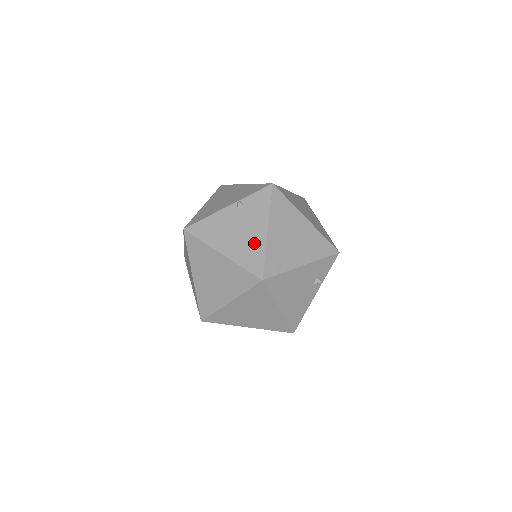
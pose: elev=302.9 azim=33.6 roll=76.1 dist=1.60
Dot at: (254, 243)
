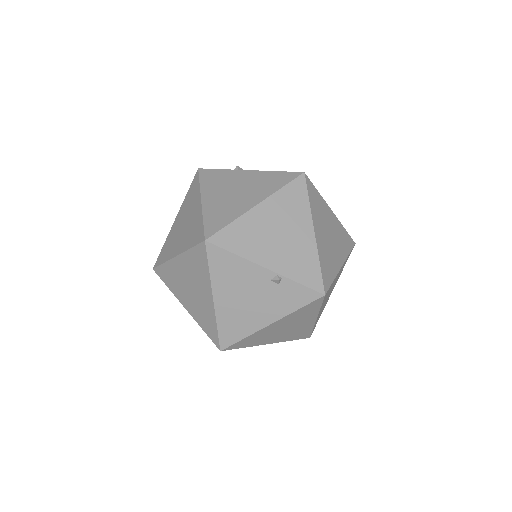
Dot at: (248, 322)
